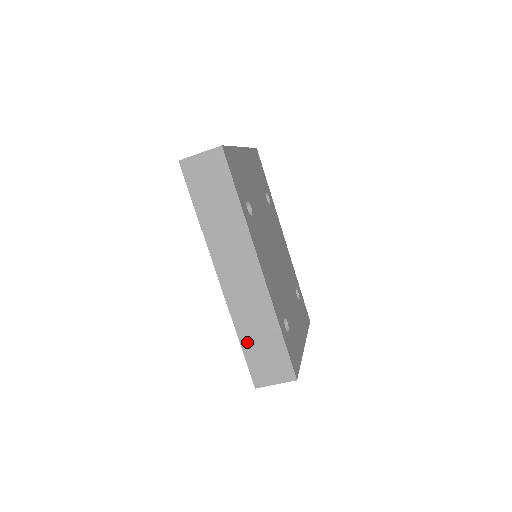
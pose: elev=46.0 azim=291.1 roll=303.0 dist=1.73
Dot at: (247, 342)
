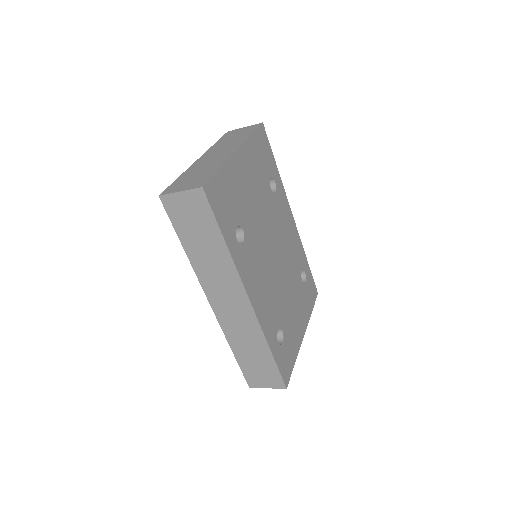
Dot at: (240, 355)
